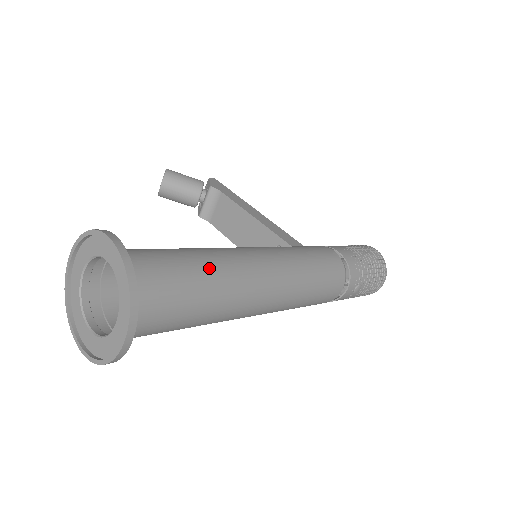
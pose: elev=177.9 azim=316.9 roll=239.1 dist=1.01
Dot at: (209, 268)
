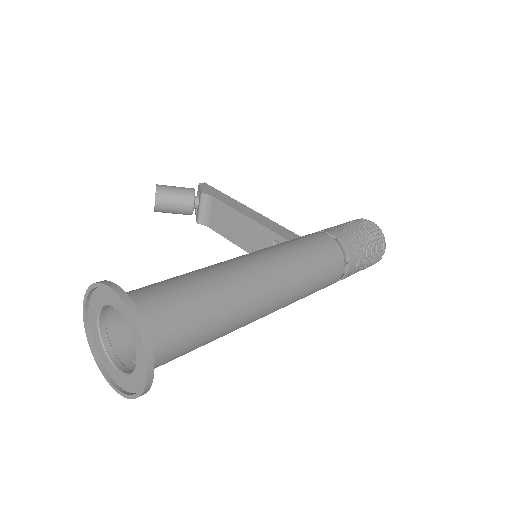
Dot at: (210, 290)
